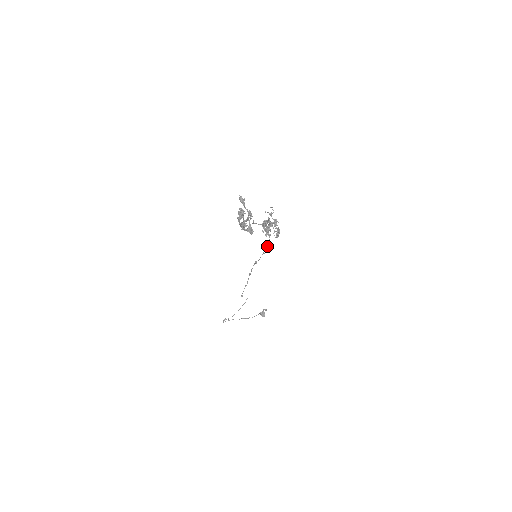
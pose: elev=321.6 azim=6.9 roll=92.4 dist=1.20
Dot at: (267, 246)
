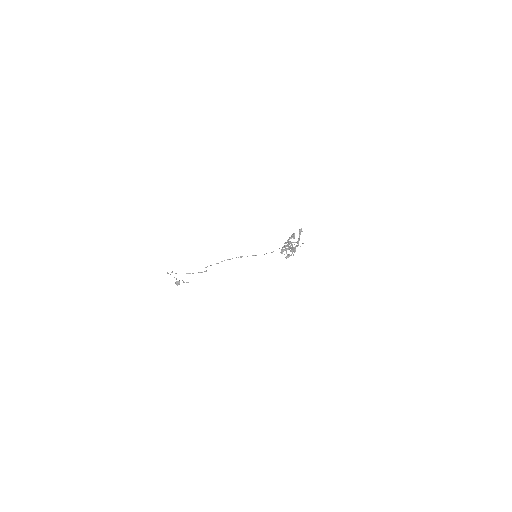
Dot at: occluded
